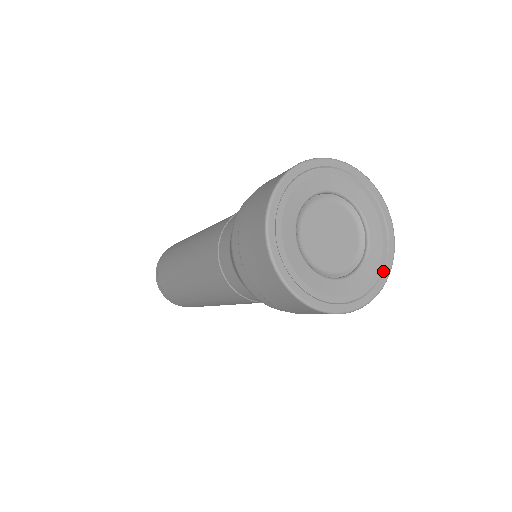
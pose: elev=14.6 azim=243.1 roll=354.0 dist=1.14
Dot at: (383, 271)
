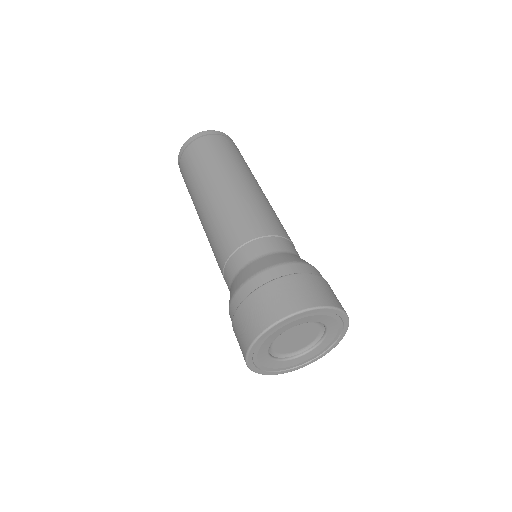
Dot at: (332, 346)
